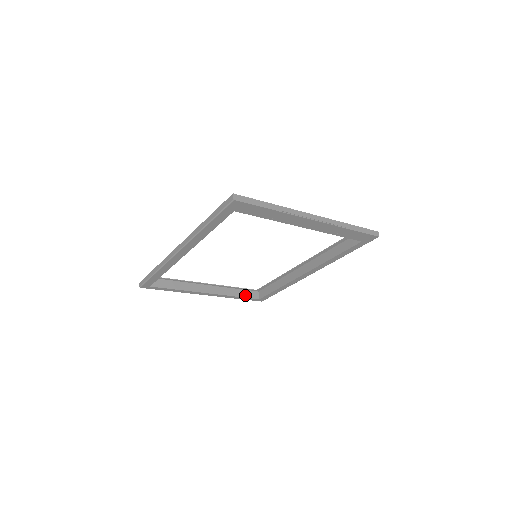
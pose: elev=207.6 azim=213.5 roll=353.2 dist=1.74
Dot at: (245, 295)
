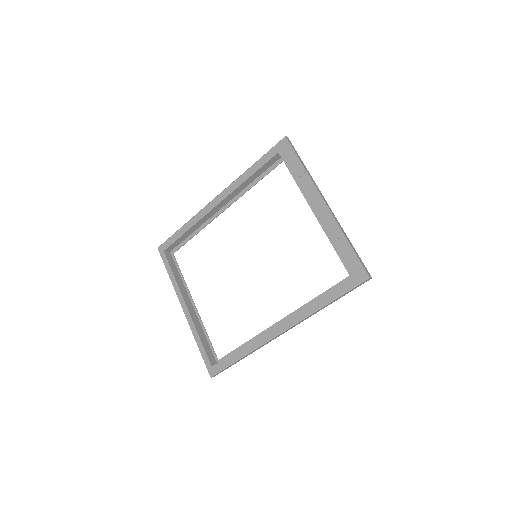
Dot at: (206, 348)
